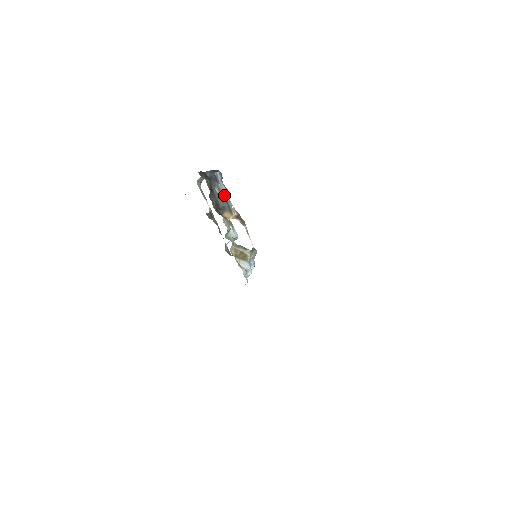
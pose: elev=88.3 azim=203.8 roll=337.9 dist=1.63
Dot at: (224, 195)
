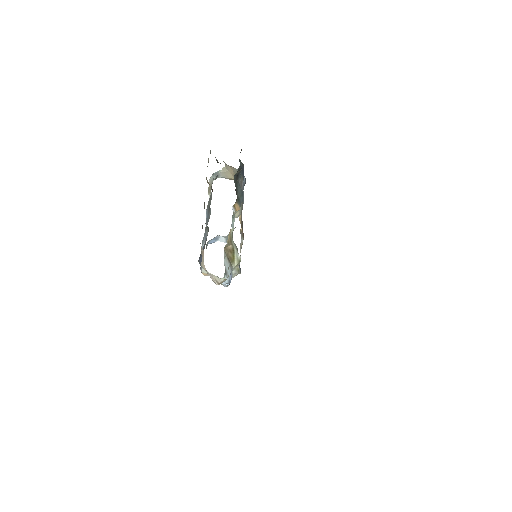
Dot at: occluded
